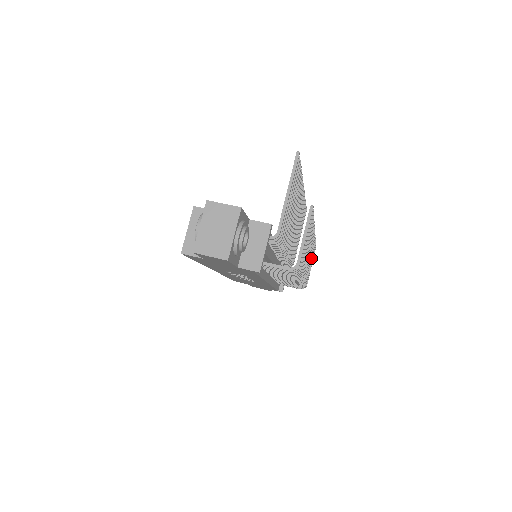
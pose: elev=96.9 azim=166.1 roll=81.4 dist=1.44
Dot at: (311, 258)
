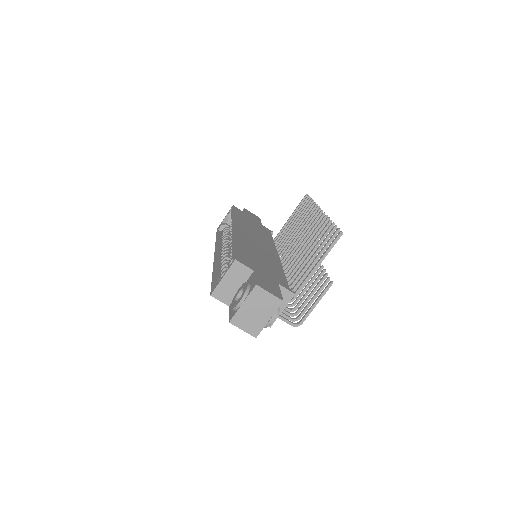
Dot at: occluded
